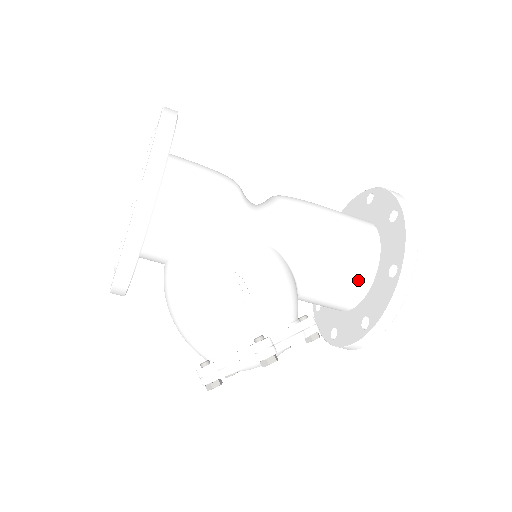
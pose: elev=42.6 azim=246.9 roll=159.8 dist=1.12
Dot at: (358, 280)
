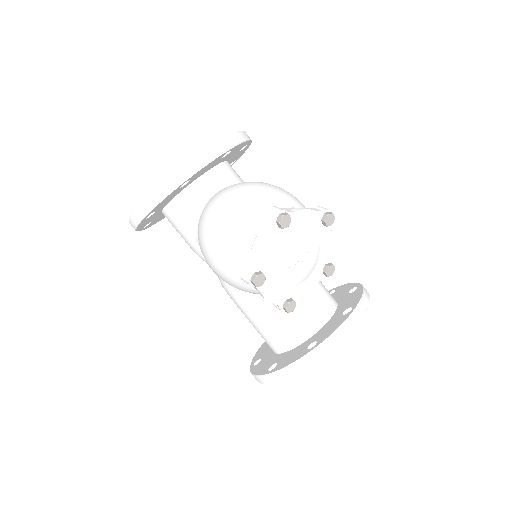
Dot at: (329, 296)
